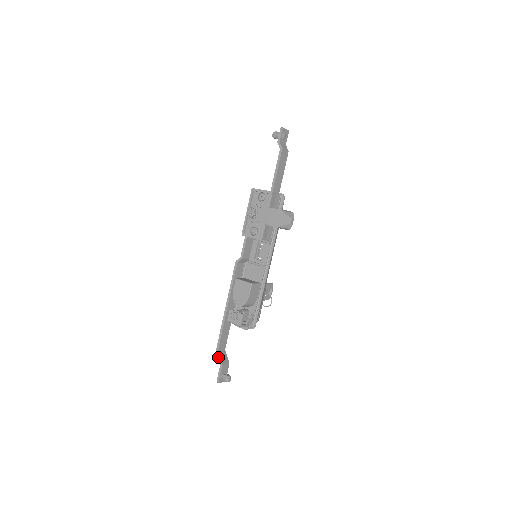
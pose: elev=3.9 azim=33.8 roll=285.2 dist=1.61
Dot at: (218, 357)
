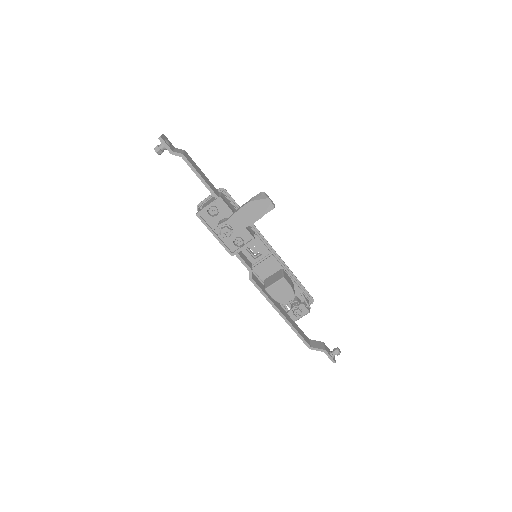
Dot at: (316, 350)
